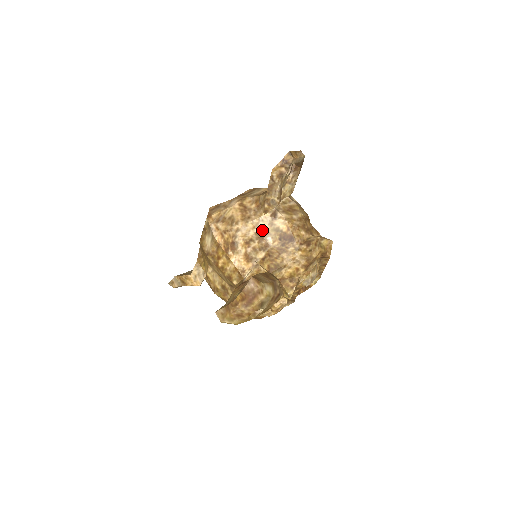
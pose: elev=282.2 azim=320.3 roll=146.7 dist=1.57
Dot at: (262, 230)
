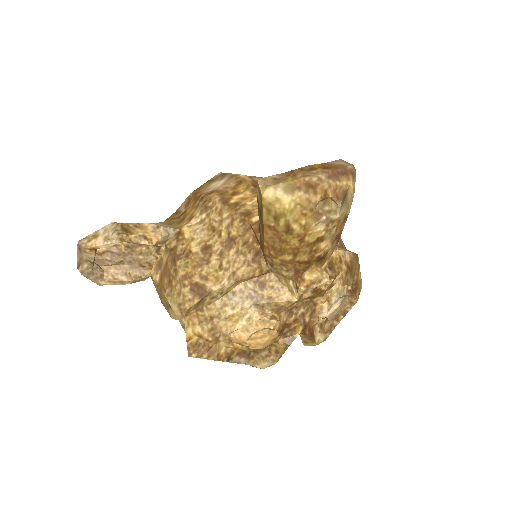
Dot at: occluded
